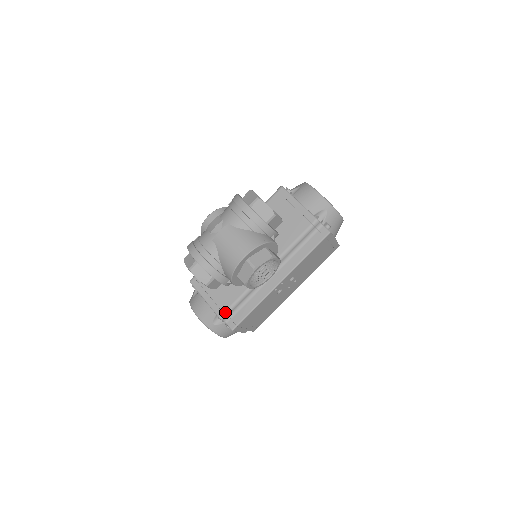
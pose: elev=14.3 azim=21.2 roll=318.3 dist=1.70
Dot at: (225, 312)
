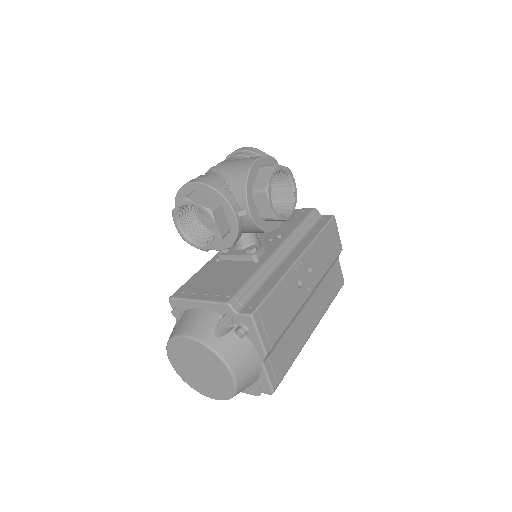
Dot at: (234, 295)
